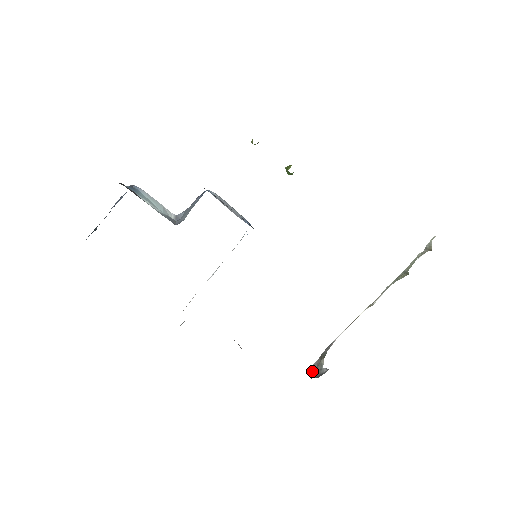
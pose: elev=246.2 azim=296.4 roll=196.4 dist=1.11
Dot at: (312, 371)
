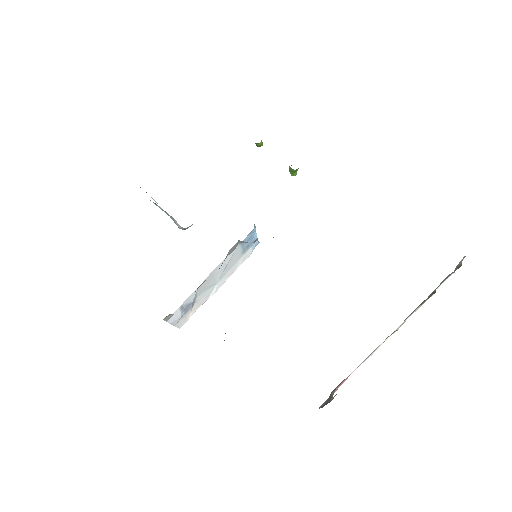
Dot at: (320, 407)
